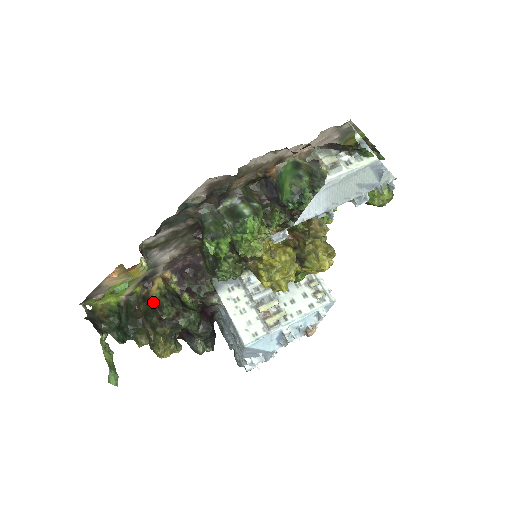
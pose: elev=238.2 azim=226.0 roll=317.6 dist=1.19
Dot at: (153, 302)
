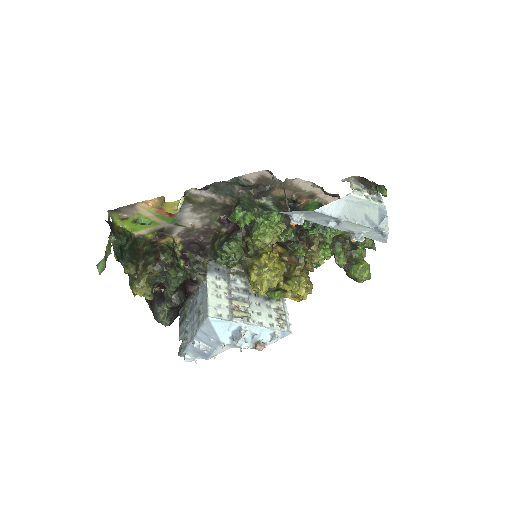
Dot at: (159, 246)
